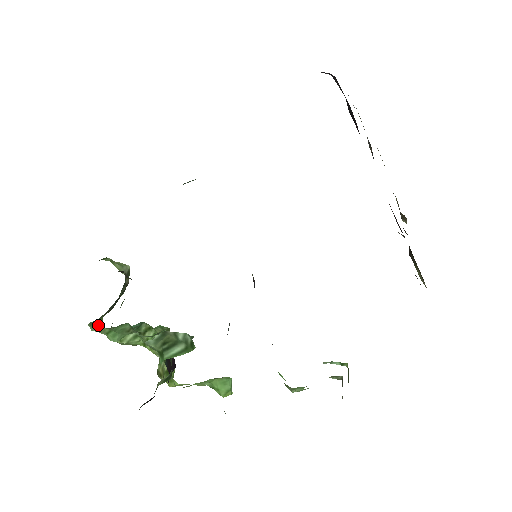
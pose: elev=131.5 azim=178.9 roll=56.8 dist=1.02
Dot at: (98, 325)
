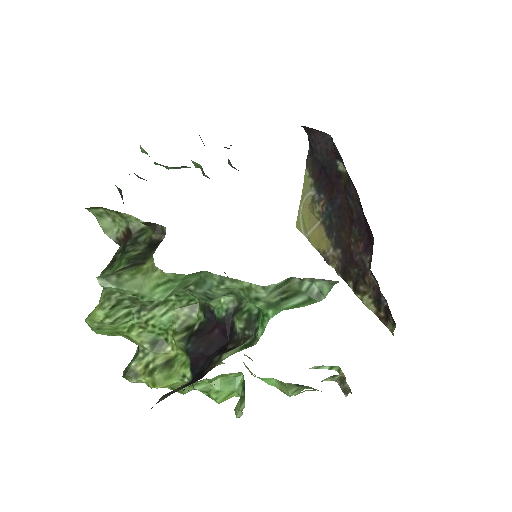
Dot at: (126, 277)
